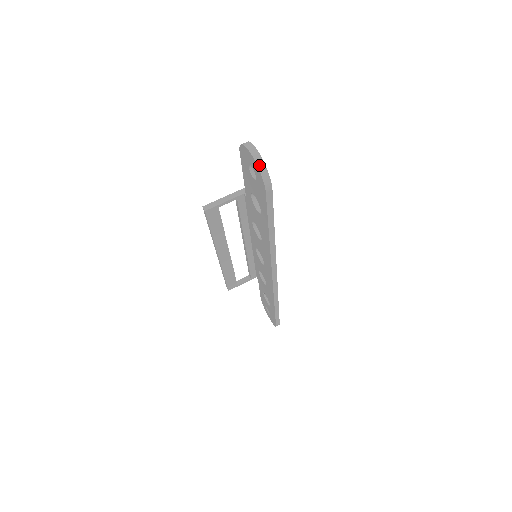
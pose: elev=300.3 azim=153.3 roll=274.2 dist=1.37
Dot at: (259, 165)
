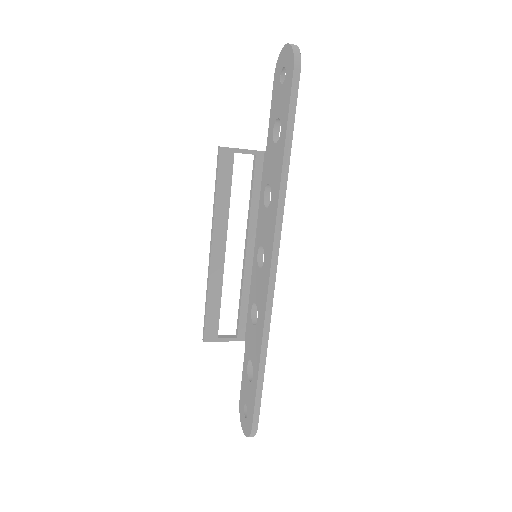
Dot at: (293, 46)
